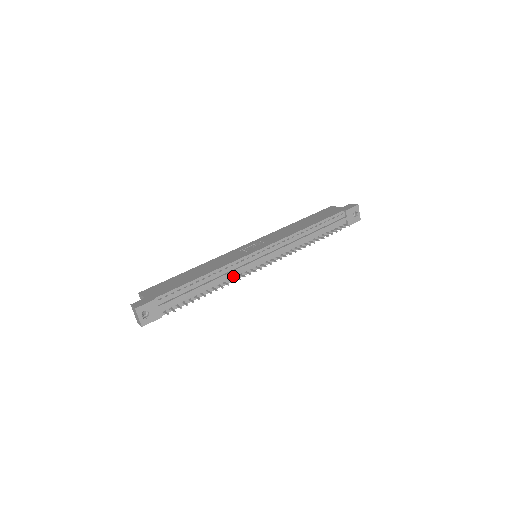
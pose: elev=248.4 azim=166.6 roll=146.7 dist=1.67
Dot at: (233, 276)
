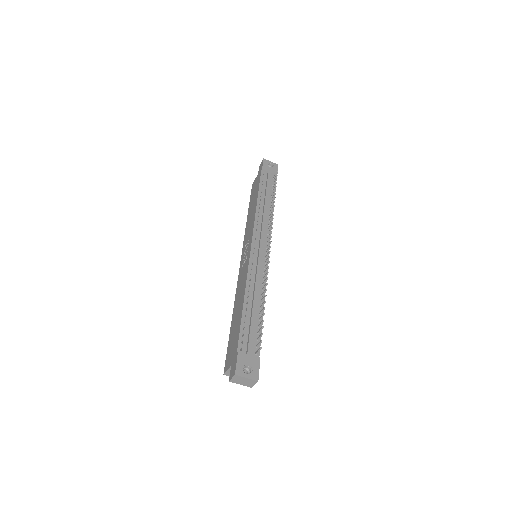
Dot at: (261, 279)
